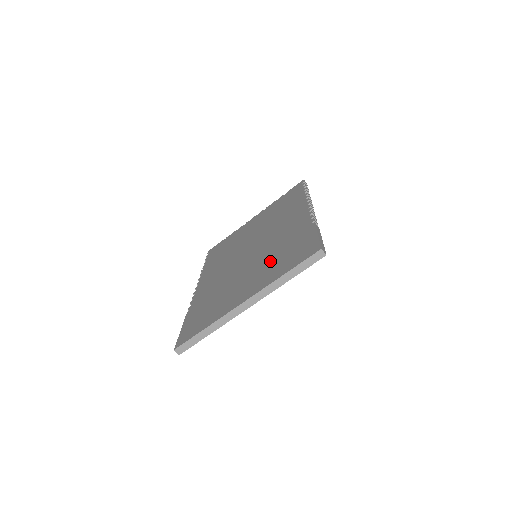
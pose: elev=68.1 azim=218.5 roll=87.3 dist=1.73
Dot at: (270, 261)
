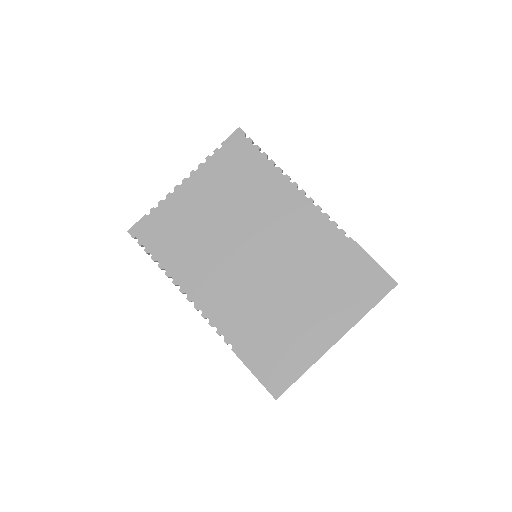
Dot at: (326, 286)
